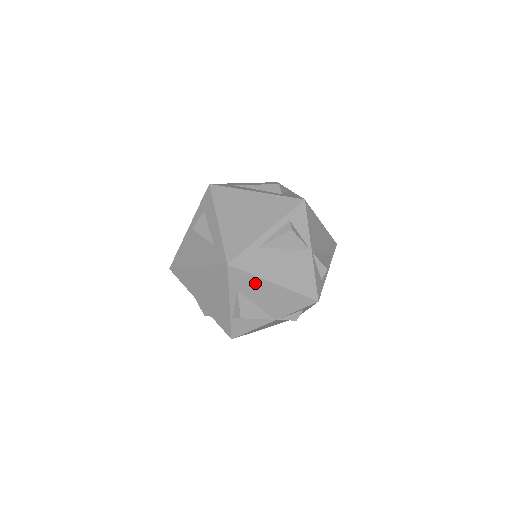
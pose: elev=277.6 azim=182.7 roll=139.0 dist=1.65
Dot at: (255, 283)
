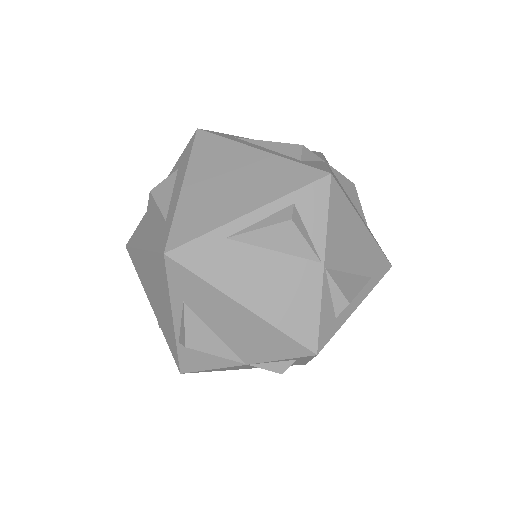
Dot at: (210, 296)
